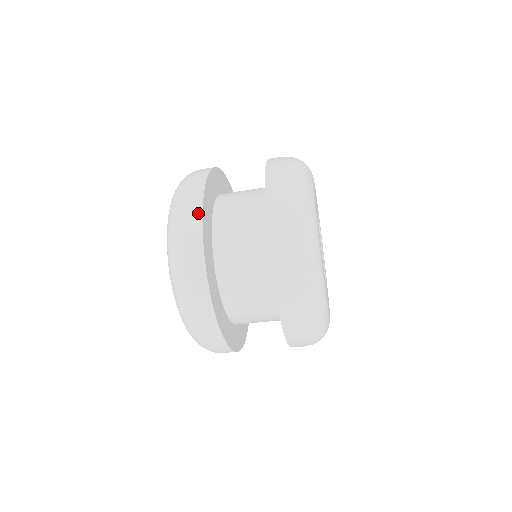
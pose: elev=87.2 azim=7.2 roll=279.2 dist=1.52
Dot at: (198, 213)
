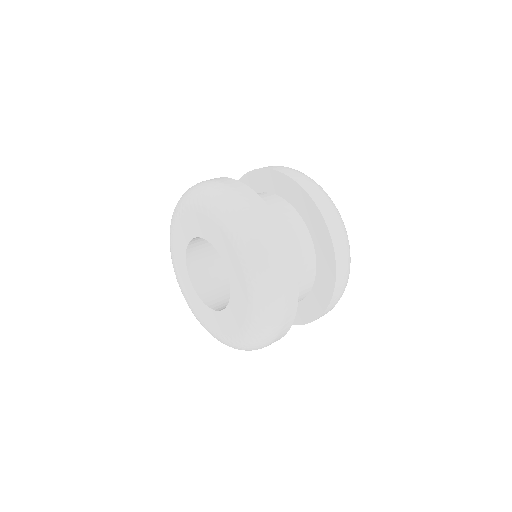
Dot at: (293, 270)
